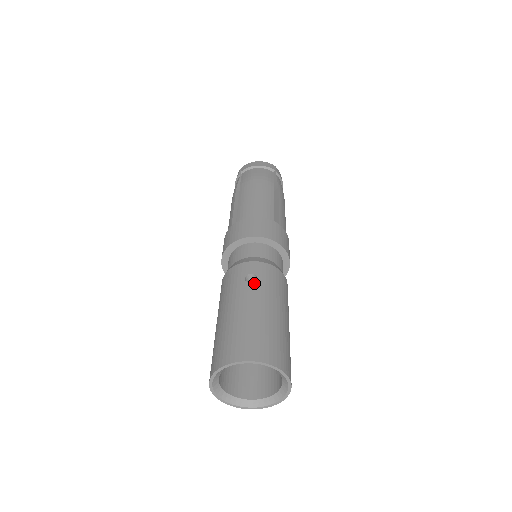
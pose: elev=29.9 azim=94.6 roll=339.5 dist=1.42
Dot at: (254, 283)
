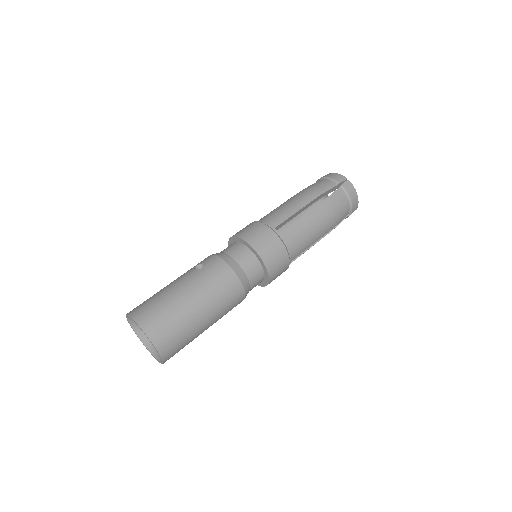
Dot at: (195, 270)
